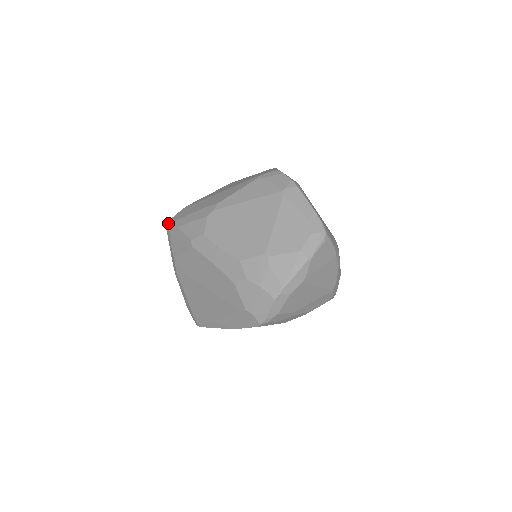
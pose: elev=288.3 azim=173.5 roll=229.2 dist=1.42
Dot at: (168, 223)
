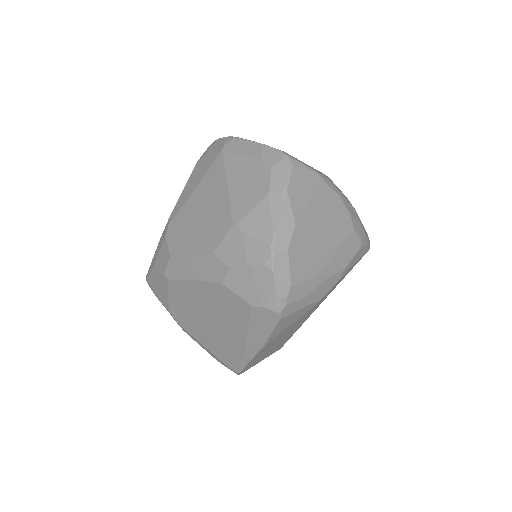
Dot at: occluded
